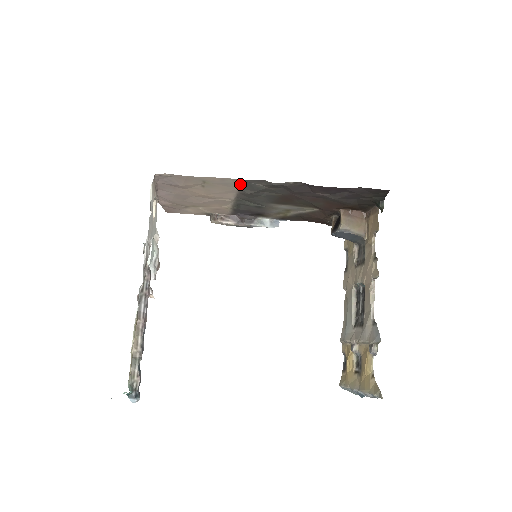
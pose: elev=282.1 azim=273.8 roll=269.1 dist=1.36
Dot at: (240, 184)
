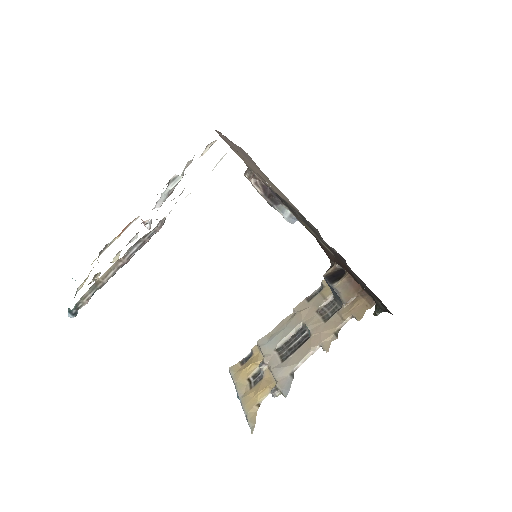
Dot at: (298, 211)
